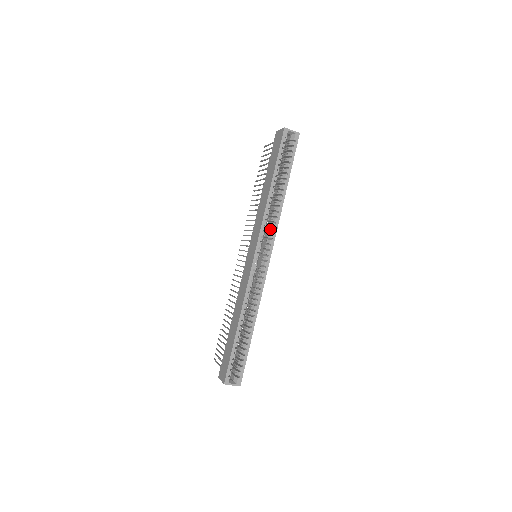
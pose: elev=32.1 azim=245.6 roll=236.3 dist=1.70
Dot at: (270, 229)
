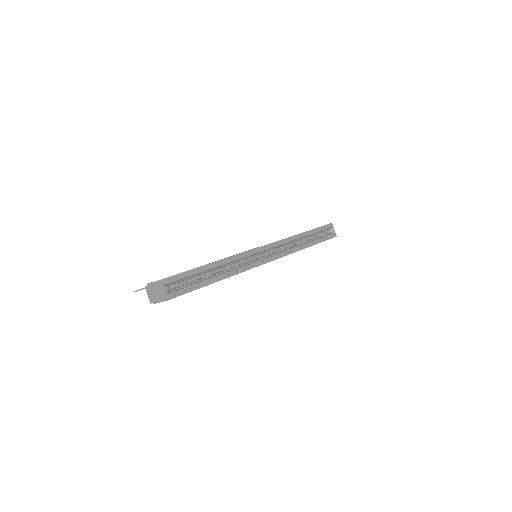
Dot at: (283, 250)
